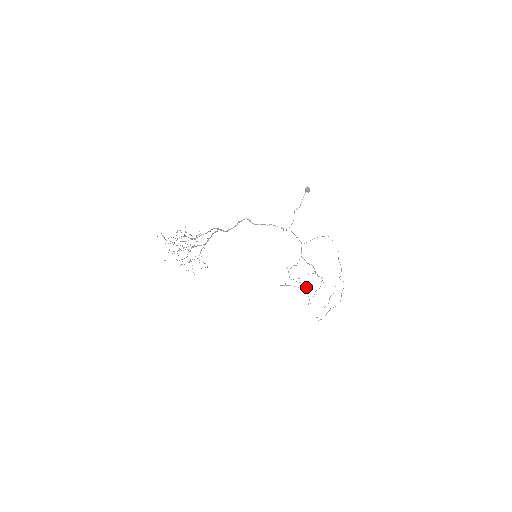
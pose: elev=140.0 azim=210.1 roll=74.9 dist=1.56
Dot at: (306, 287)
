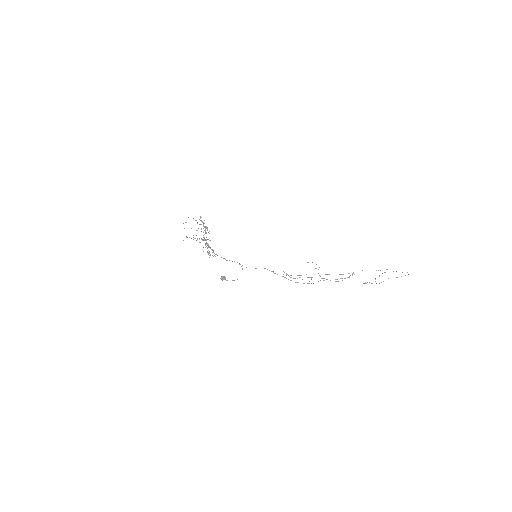
Dot at: (323, 278)
